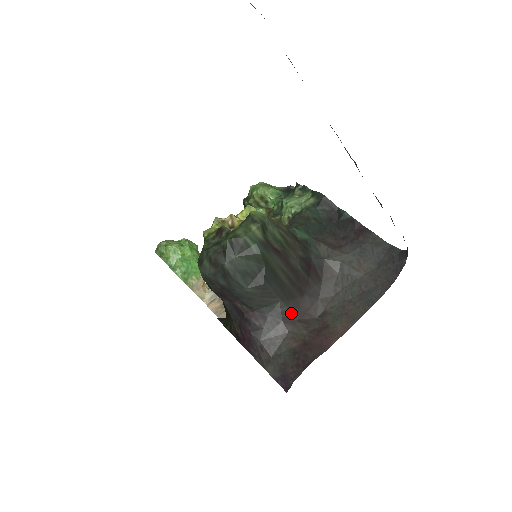
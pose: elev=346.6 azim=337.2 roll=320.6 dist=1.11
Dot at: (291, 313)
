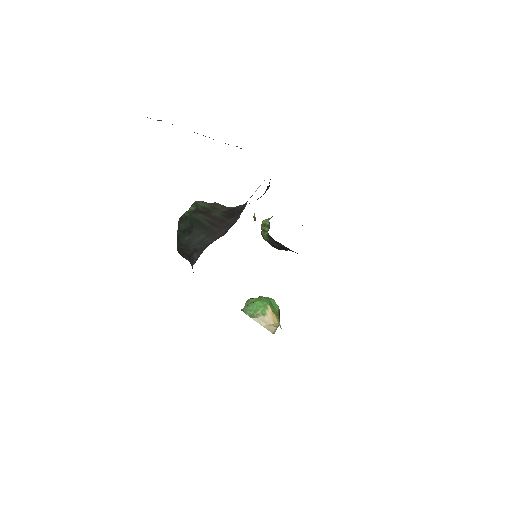
Dot at: (210, 240)
